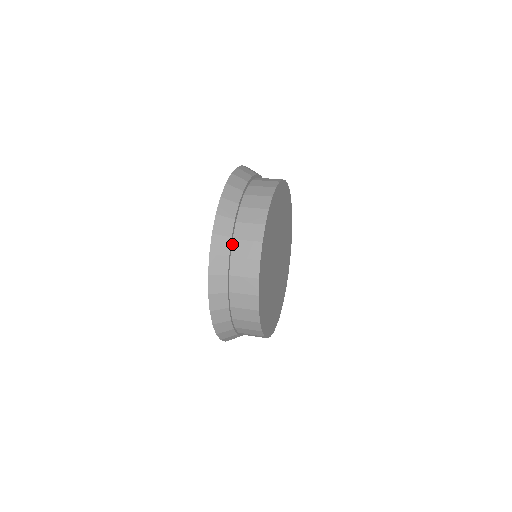
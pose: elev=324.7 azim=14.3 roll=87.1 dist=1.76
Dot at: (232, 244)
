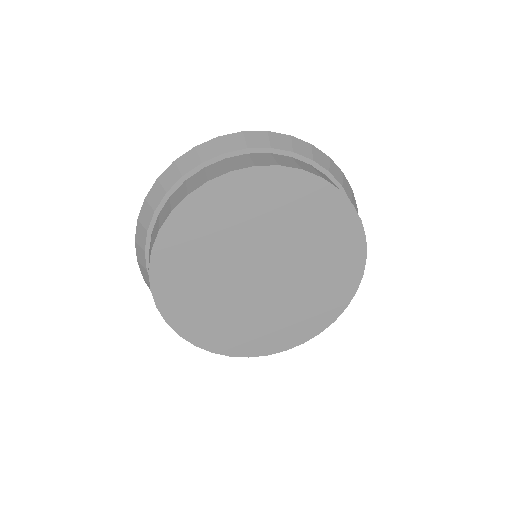
Dot at: (157, 219)
